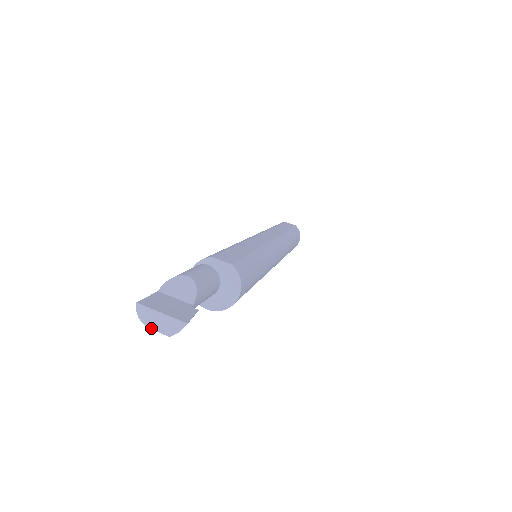
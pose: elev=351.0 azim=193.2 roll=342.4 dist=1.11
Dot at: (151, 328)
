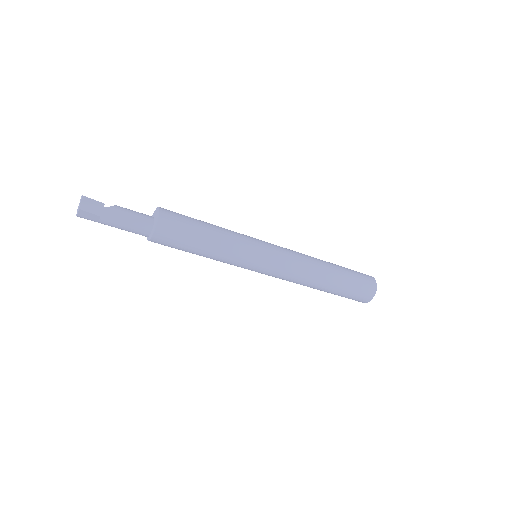
Dot at: (77, 214)
